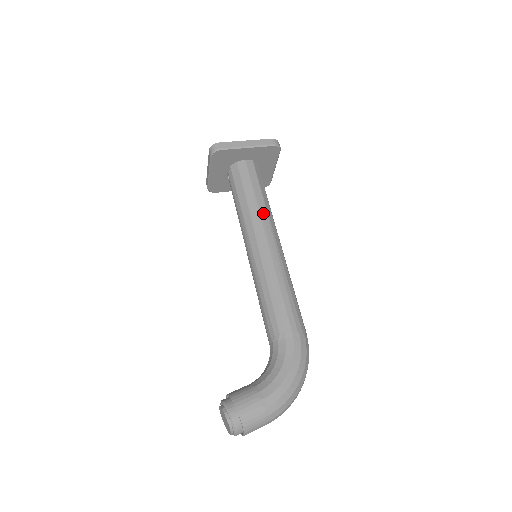
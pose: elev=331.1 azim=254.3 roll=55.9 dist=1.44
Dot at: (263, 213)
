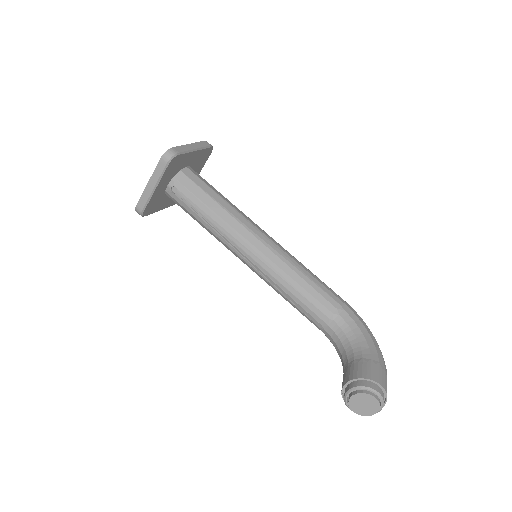
Dot at: (241, 212)
